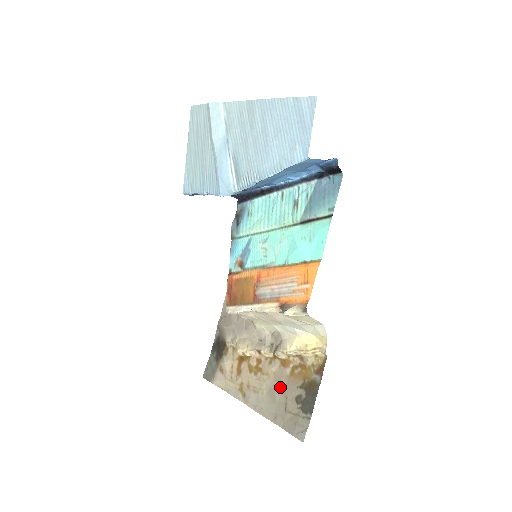
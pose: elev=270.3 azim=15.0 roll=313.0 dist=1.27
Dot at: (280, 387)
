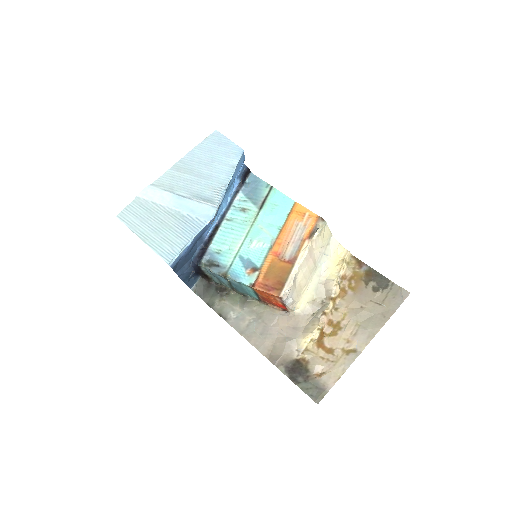
Dot at: (360, 304)
